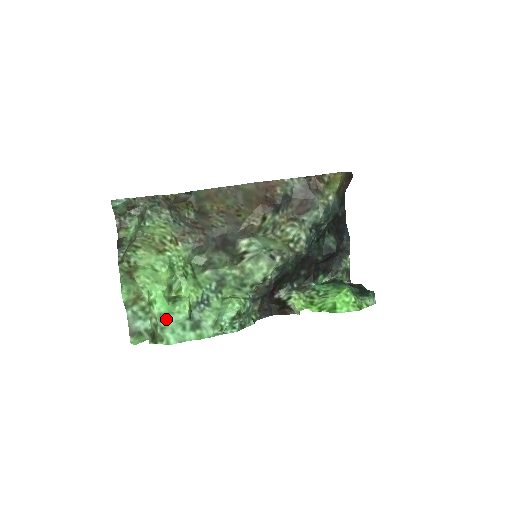
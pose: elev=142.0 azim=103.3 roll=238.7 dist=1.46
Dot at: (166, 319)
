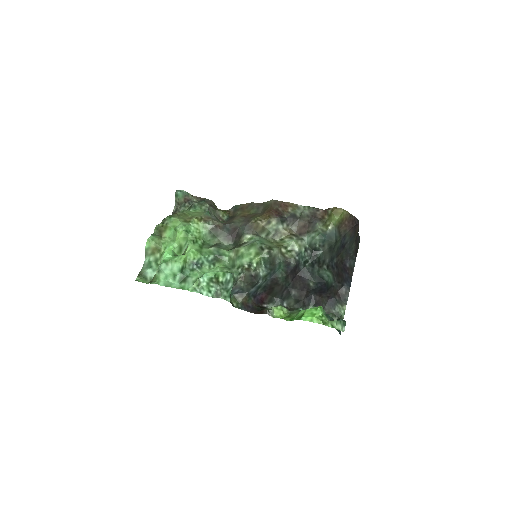
Dot at: (165, 265)
